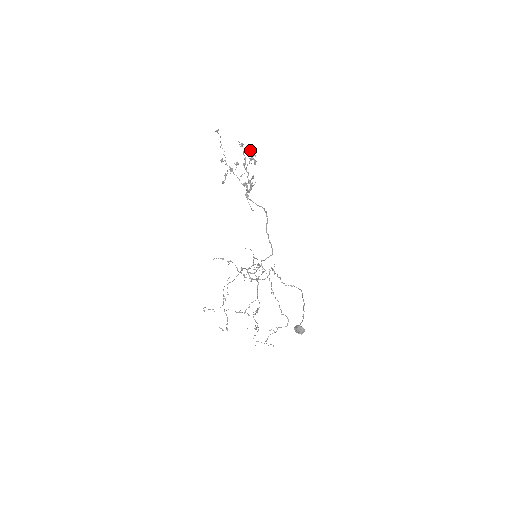
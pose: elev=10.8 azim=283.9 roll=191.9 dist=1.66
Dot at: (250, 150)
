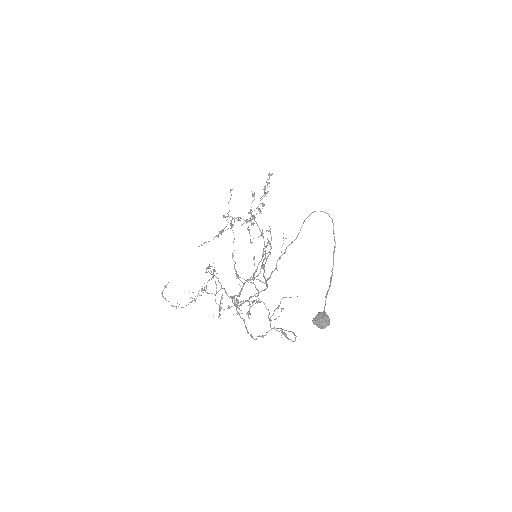
Dot at: (269, 175)
